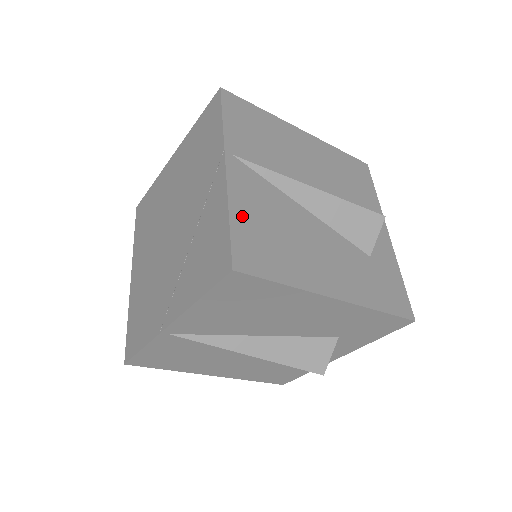
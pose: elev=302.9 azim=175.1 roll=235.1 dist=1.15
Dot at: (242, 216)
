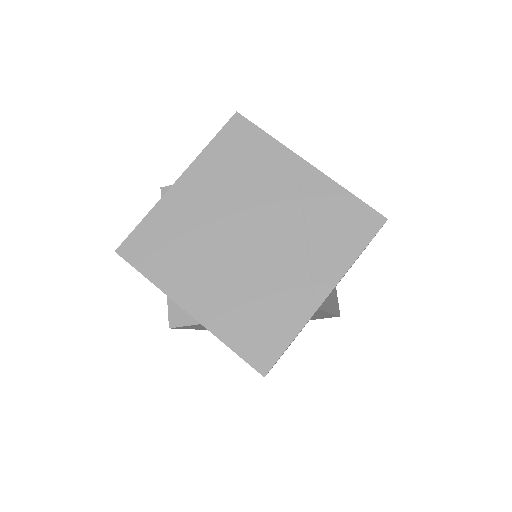
Dot at: occluded
